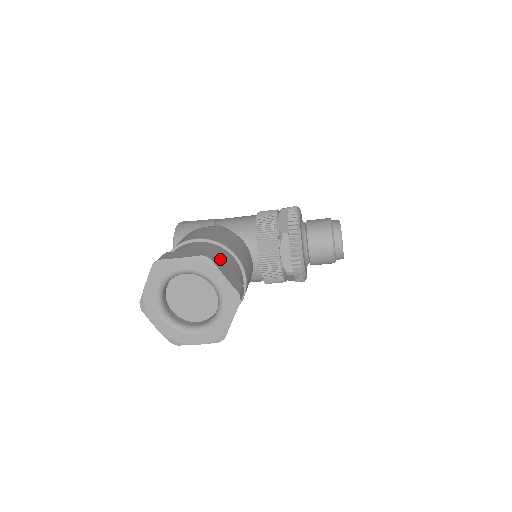
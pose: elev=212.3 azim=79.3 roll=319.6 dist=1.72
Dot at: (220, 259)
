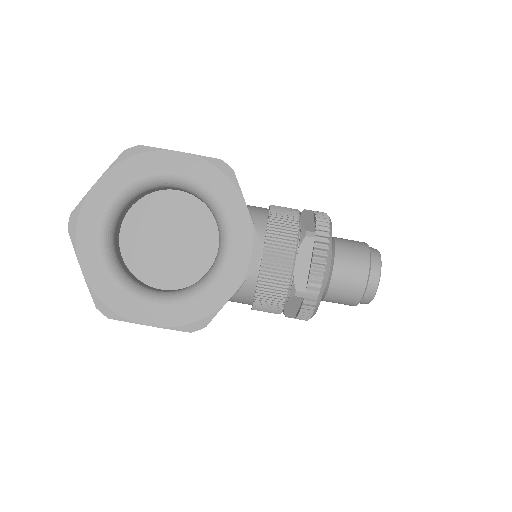
Dot at: occluded
